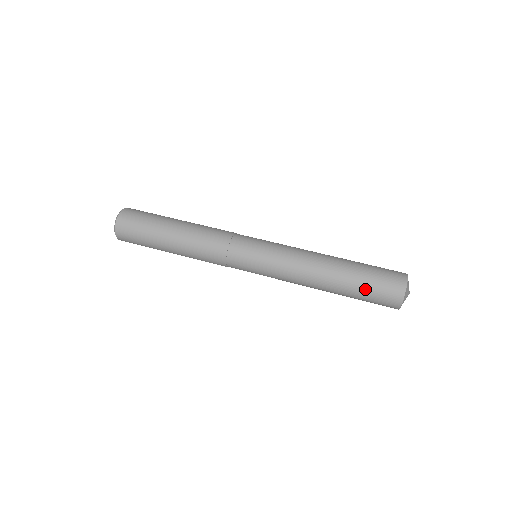
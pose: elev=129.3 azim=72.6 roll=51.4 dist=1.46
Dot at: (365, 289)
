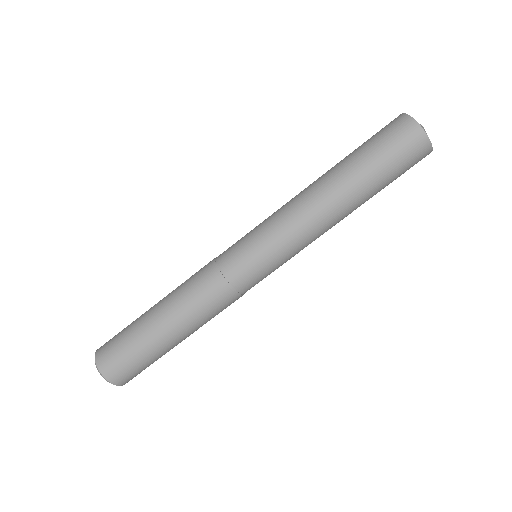
Dot at: occluded
